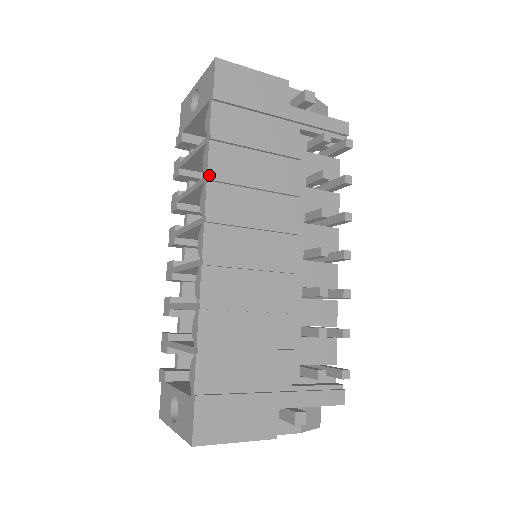
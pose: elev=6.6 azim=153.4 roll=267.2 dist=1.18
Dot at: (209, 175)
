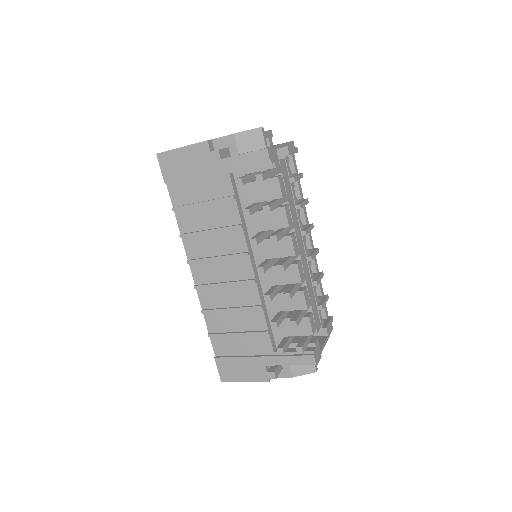
Dot at: (180, 235)
